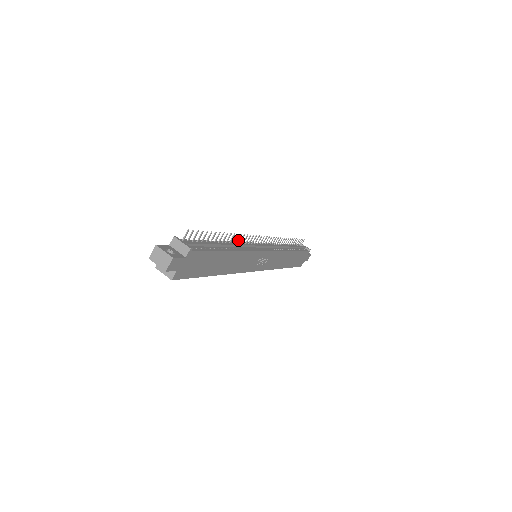
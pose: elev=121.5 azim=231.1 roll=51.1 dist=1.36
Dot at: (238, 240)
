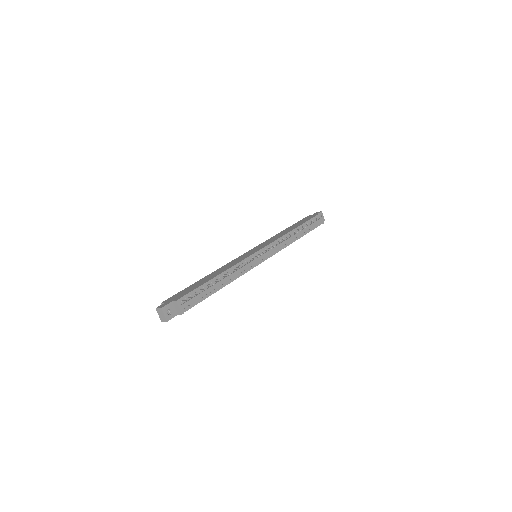
Dot at: (237, 268)
